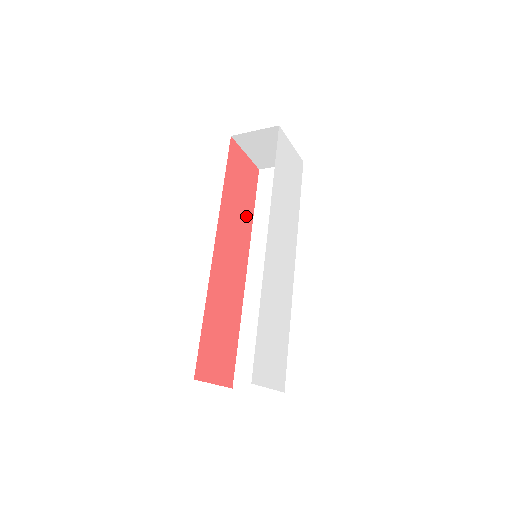
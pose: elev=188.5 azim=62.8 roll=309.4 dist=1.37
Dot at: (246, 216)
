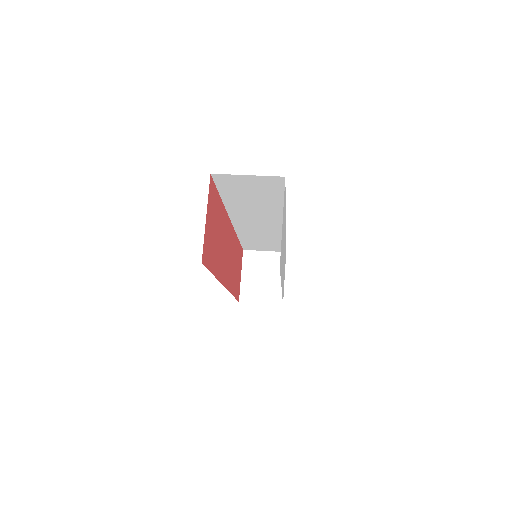
Dot at: (221, 221)
